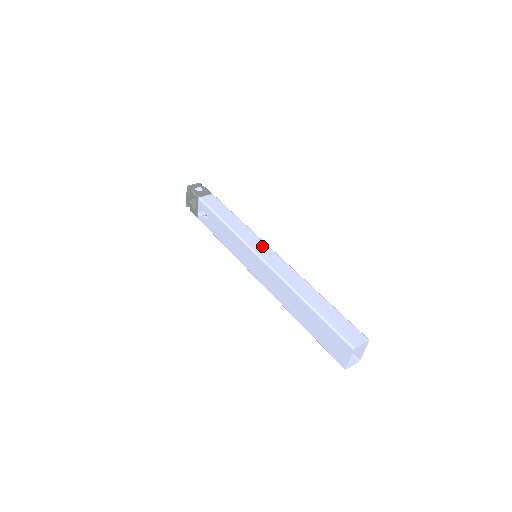
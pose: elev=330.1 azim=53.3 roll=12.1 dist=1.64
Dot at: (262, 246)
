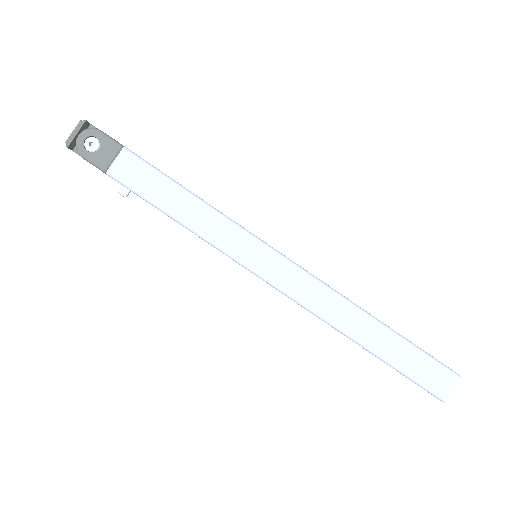
Dot at: (265, 257)
